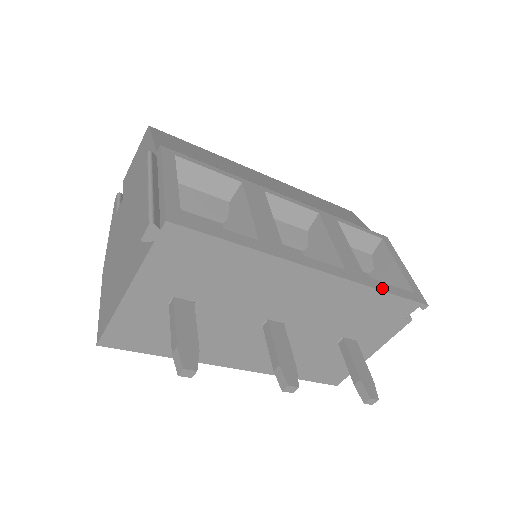
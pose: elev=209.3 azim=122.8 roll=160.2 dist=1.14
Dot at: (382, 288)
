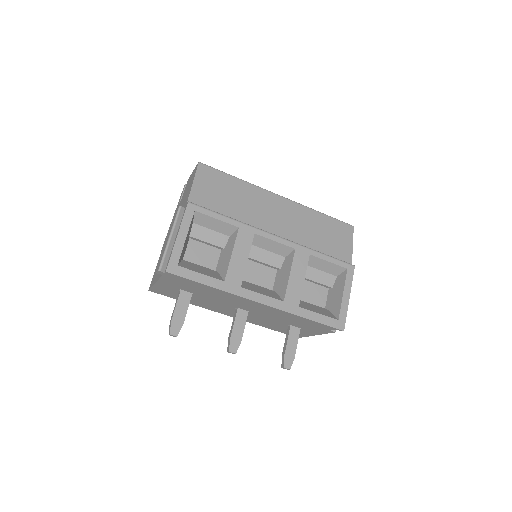
Dot at: (308, 316)
